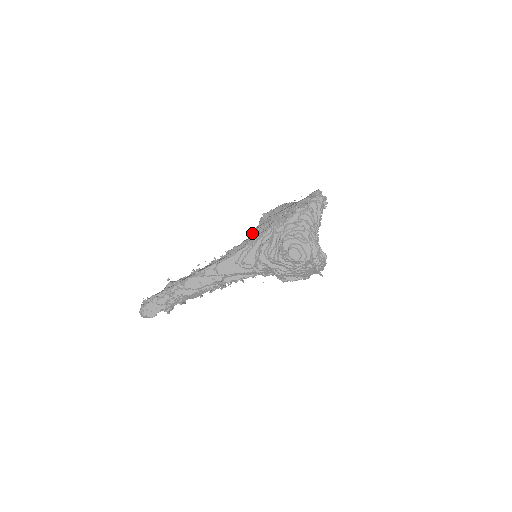
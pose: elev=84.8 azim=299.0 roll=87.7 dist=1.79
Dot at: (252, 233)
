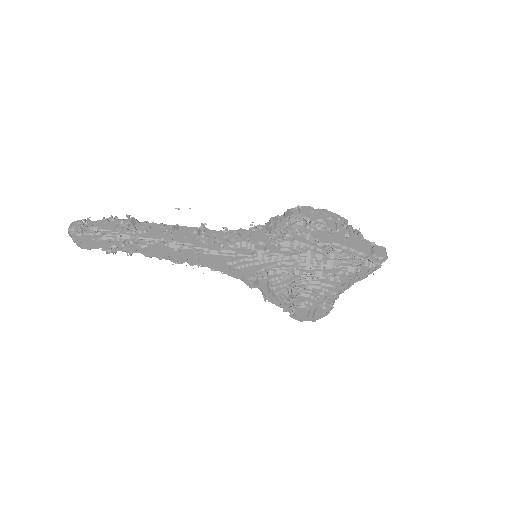
Dot at: (271, 236)
